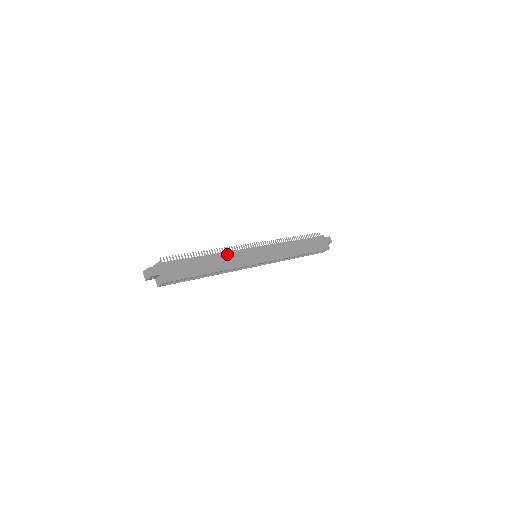
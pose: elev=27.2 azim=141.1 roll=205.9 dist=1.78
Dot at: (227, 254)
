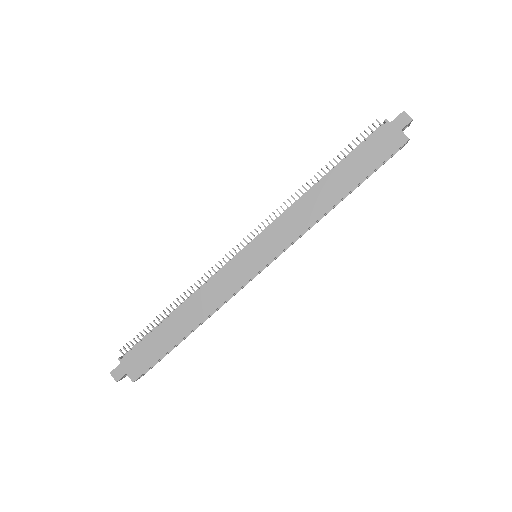
Dot at: (202, 291)
